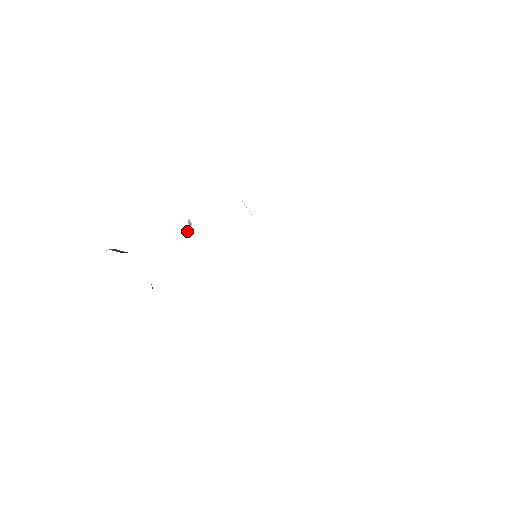
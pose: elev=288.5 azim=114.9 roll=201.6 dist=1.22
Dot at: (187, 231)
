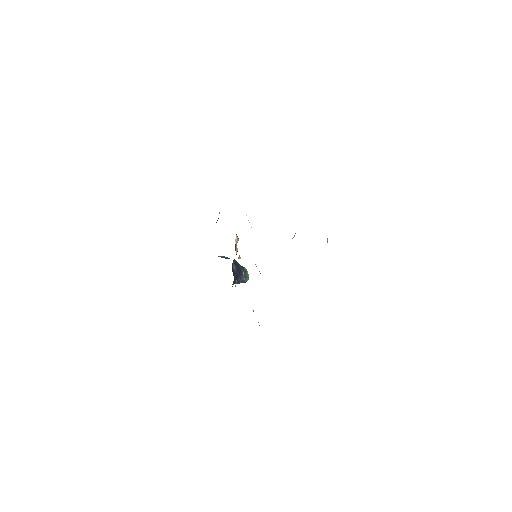
Dot at: (235, 242)
